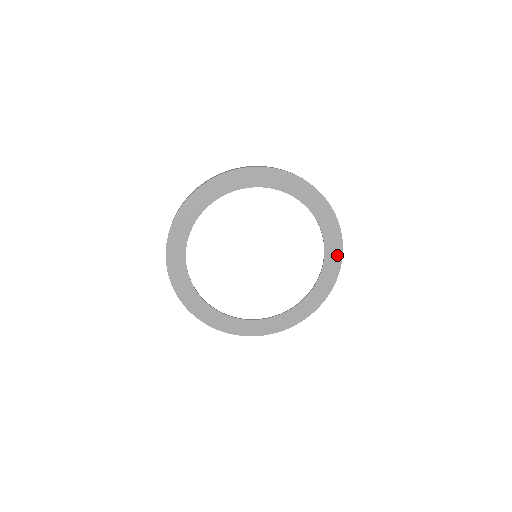
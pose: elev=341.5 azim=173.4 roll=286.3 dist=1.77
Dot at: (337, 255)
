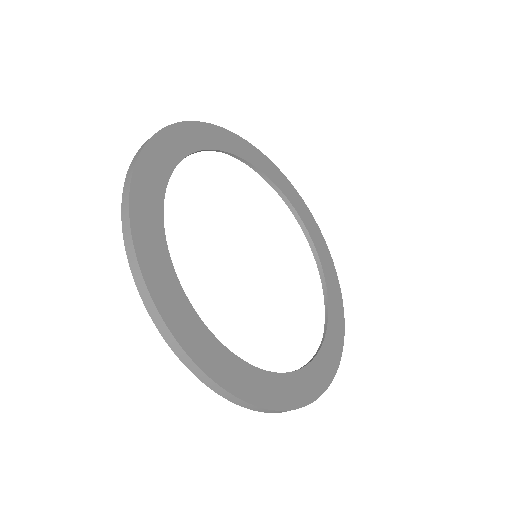
Dot at: (338, 300)
